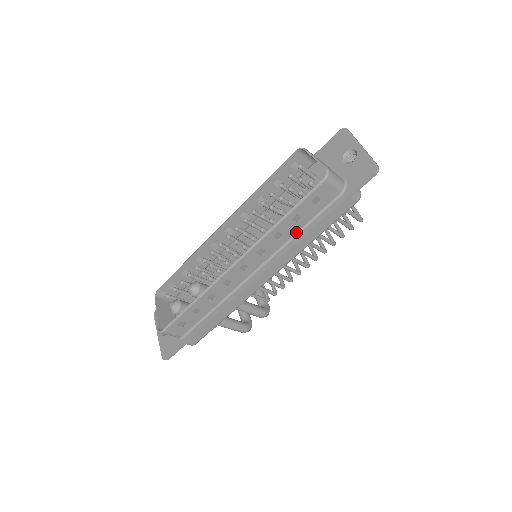
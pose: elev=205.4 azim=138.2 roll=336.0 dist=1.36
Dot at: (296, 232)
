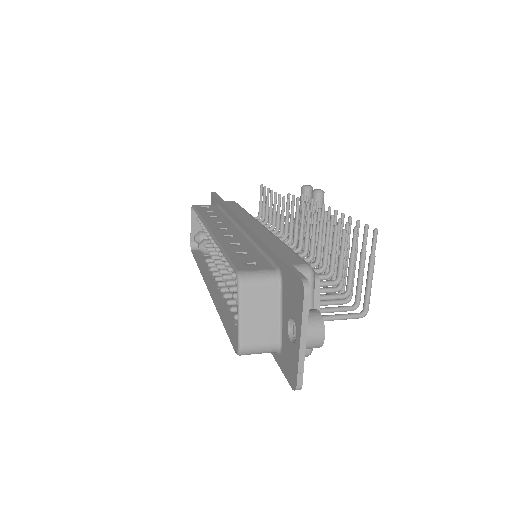
Dot at: occluded
